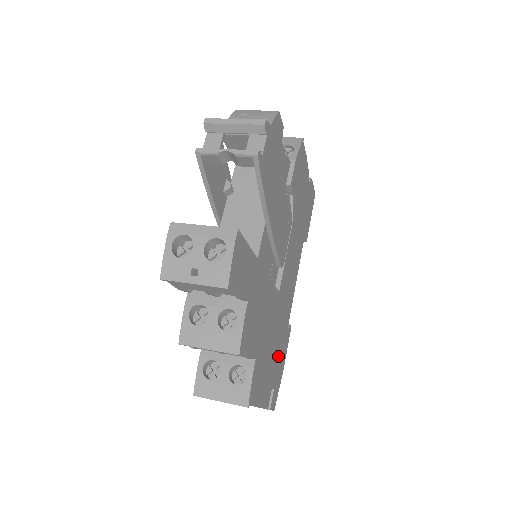
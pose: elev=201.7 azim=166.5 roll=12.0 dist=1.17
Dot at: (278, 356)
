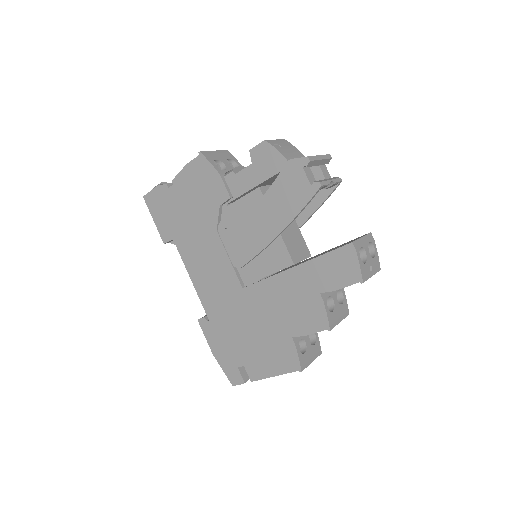
Dot at: occluded
